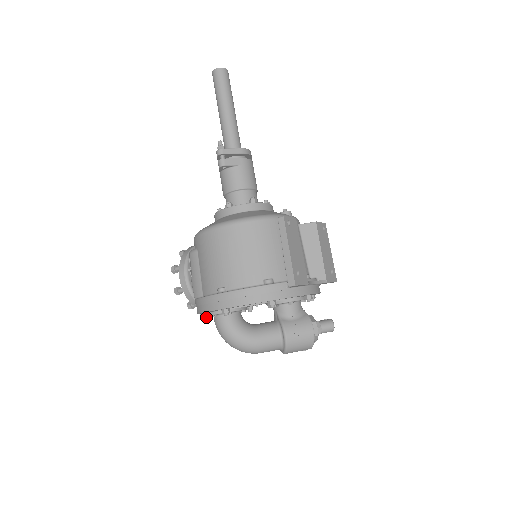
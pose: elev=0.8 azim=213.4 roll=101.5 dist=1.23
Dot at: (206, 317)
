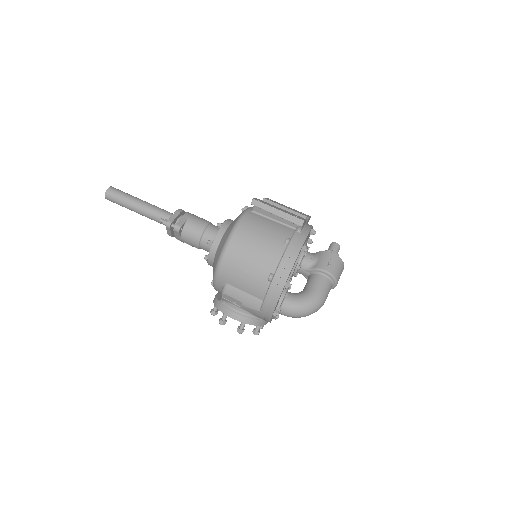
Dot at: (278, 312)
